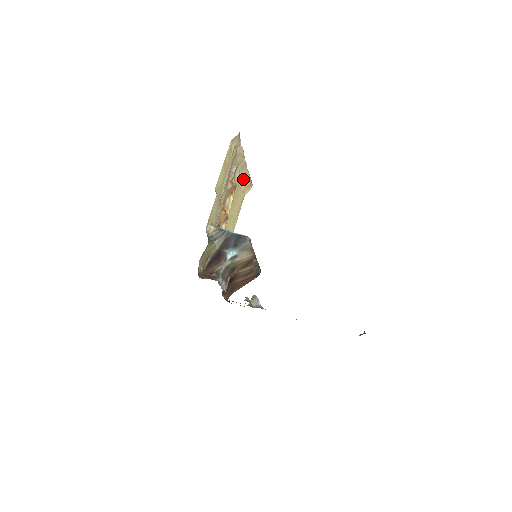
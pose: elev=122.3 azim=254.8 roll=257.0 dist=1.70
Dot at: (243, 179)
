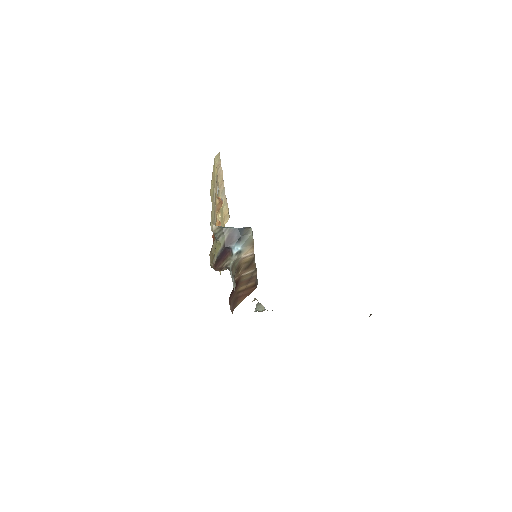
Dot at: (223, 205)
